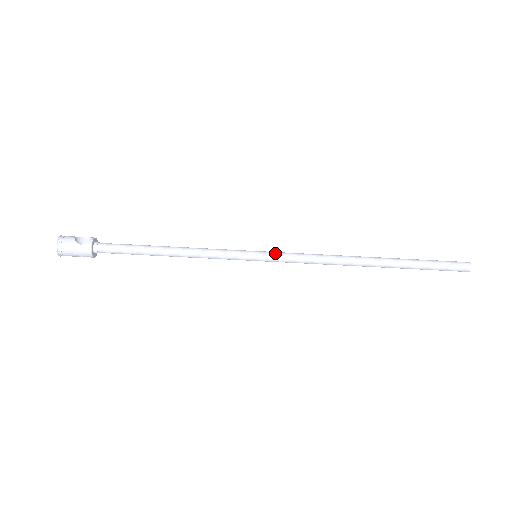
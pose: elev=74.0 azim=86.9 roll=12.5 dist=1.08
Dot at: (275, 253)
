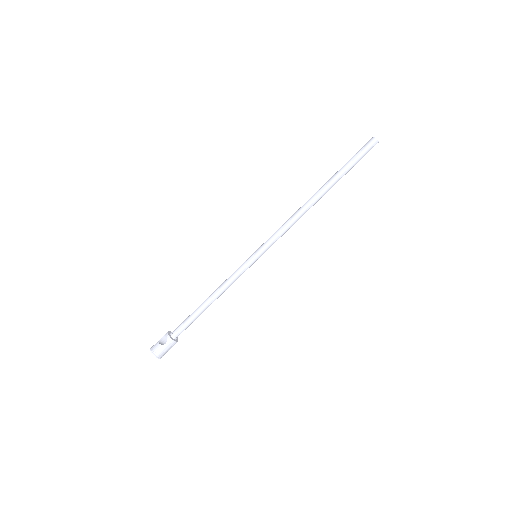
Dot at: (264, 245)
